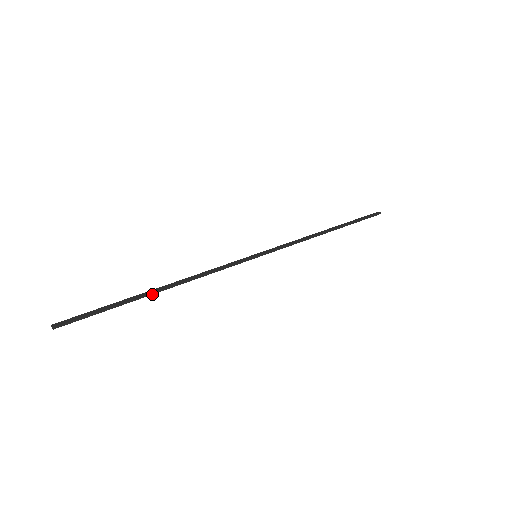
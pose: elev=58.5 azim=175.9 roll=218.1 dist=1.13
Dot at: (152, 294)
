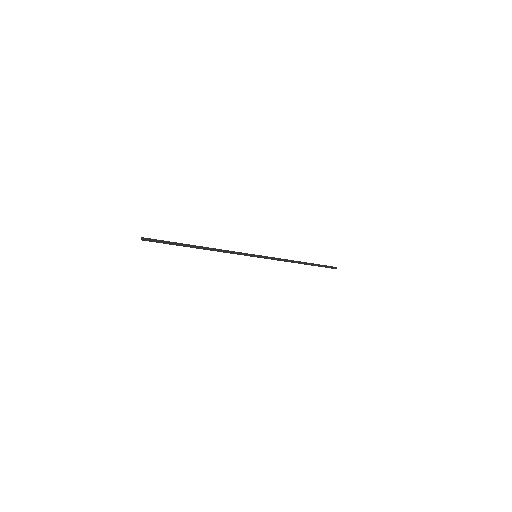
Dot at: occluded
